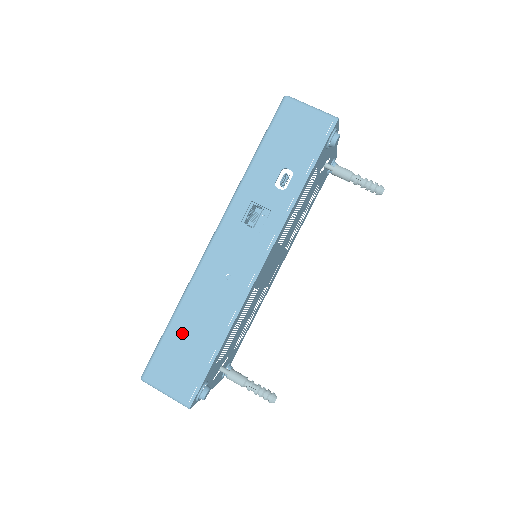
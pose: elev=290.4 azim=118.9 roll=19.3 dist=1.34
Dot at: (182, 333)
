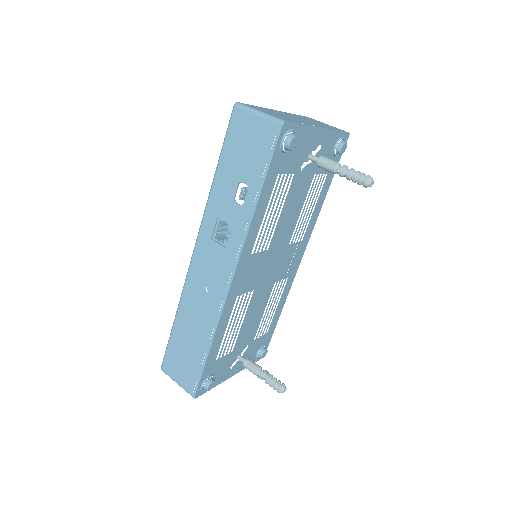
Dot at: (181, 336)
